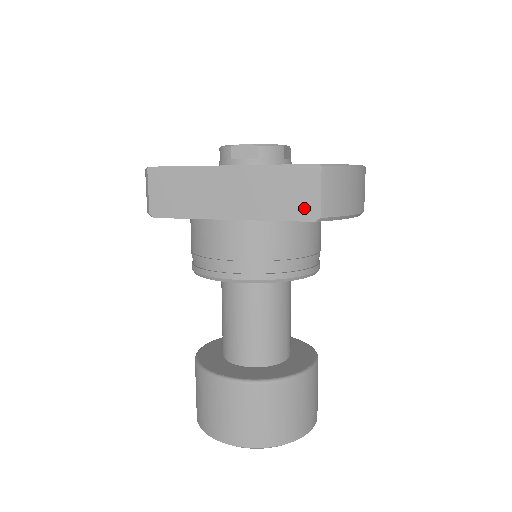
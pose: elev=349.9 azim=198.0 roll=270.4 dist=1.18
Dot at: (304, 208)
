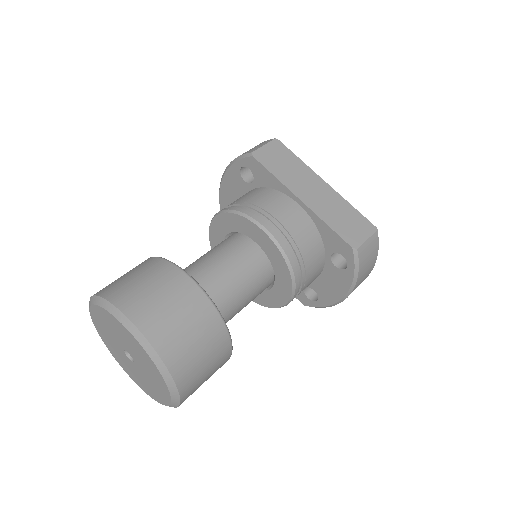
Dot at: (352, 236)
